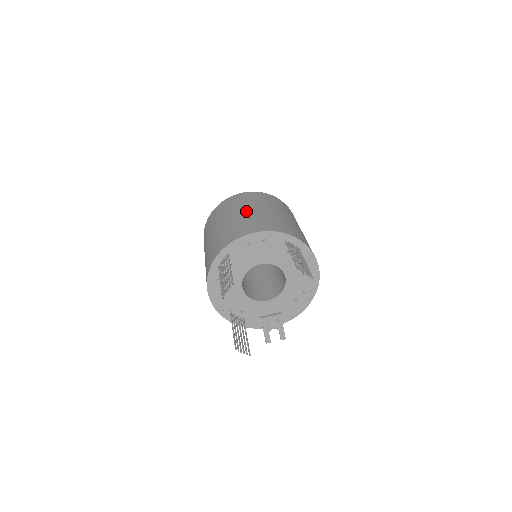
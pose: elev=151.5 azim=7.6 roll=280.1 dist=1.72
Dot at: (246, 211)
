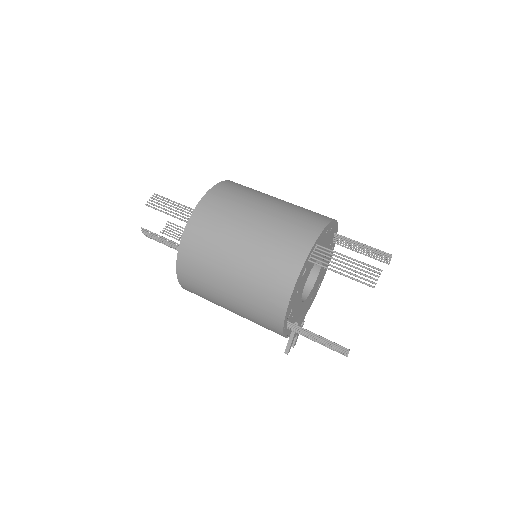
Dot at: (278, 200)
